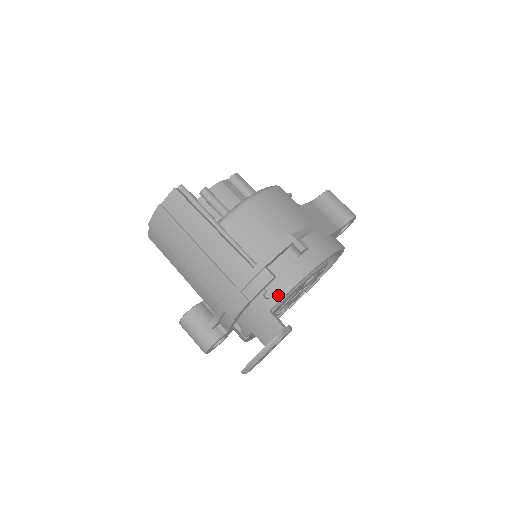
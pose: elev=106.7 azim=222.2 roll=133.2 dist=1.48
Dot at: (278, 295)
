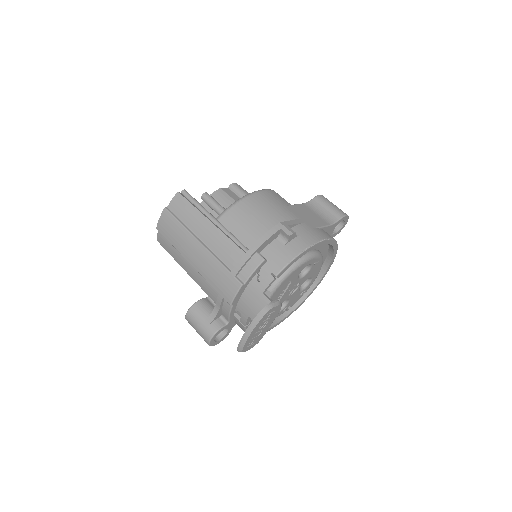
Dot at: (270, 277)
